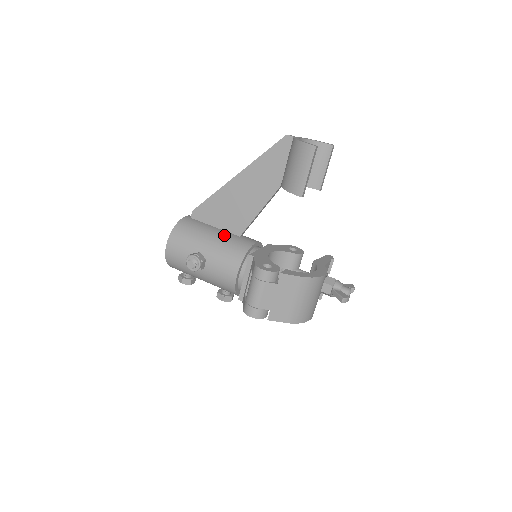
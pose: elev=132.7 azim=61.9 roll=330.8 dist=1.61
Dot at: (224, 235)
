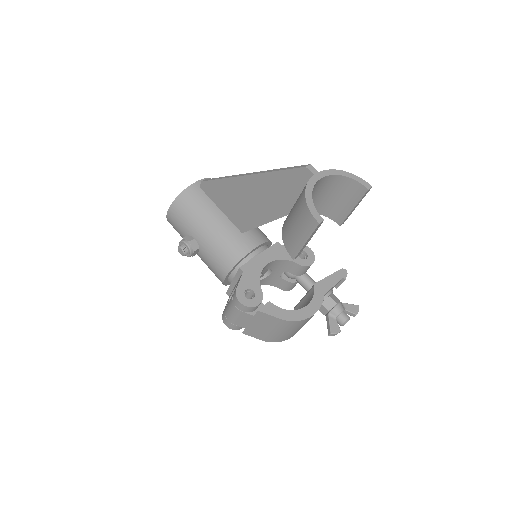
Dot at: (225, 227)
